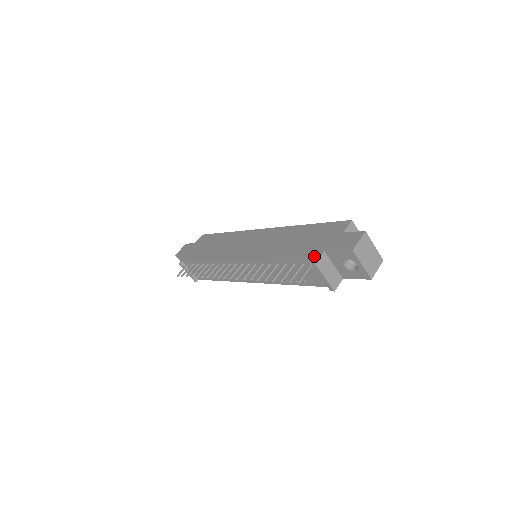
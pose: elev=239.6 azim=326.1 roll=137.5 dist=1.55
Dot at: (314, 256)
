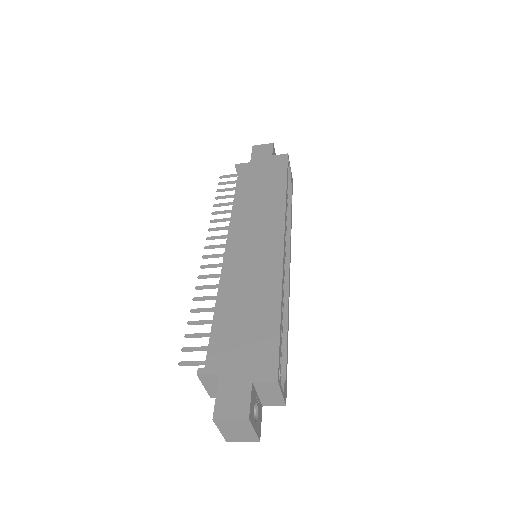
Dot at: (211, 364)
